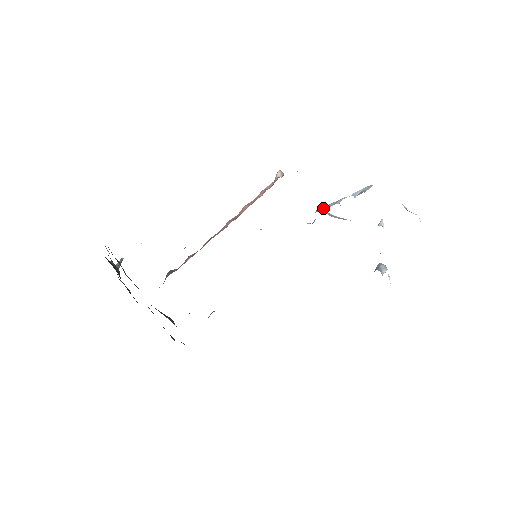
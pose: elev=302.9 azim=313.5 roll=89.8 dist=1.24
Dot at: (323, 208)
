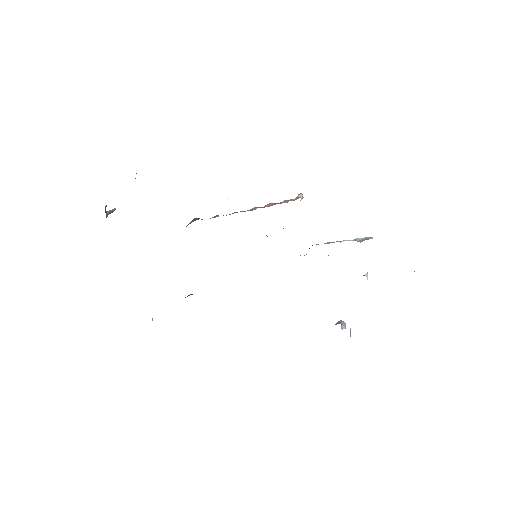
Dot at: occluded
